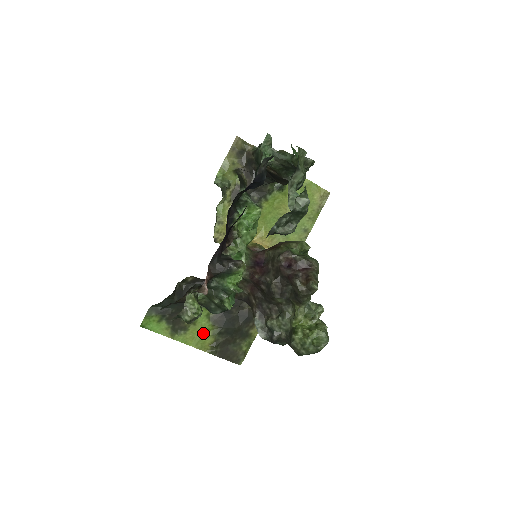
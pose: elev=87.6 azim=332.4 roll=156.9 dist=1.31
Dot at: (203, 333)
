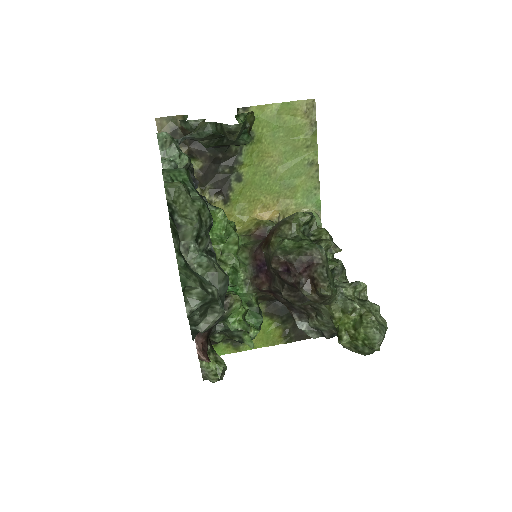
Dot at: (266, 330)
